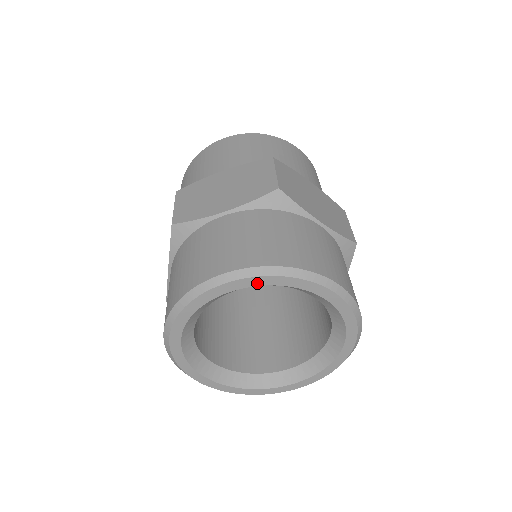
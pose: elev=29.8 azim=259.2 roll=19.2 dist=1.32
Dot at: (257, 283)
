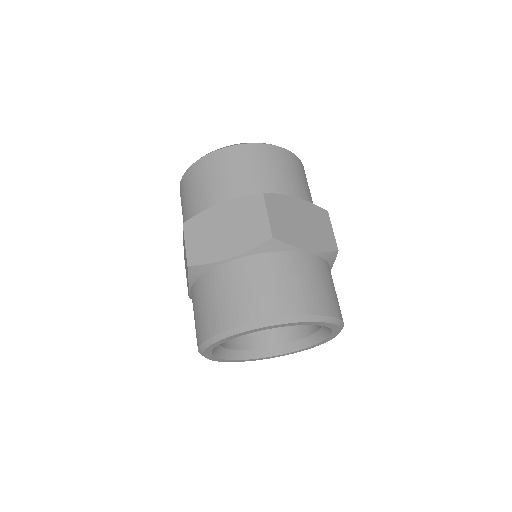
Dot at: (265, 329)
